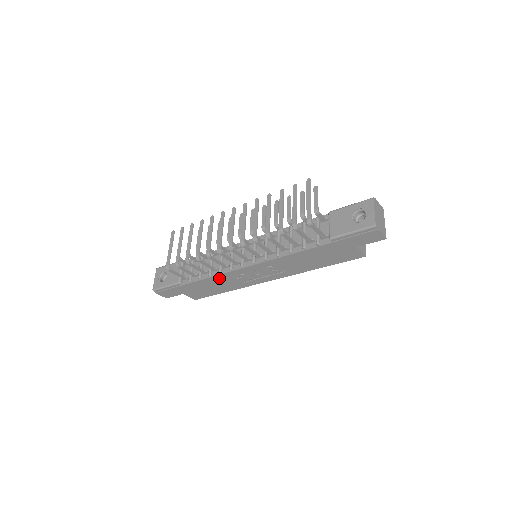
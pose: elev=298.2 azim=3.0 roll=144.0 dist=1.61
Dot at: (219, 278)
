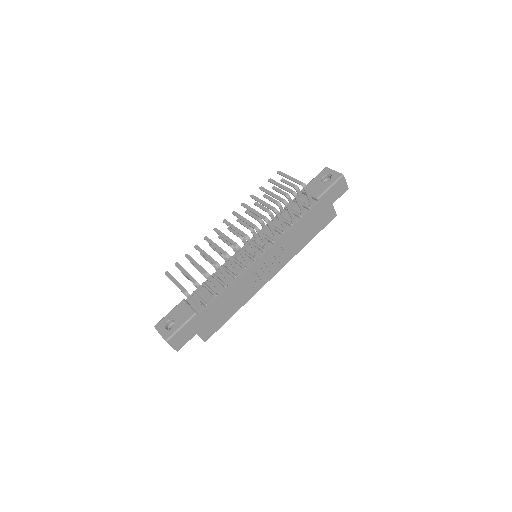
Dot at: (235, 287)
